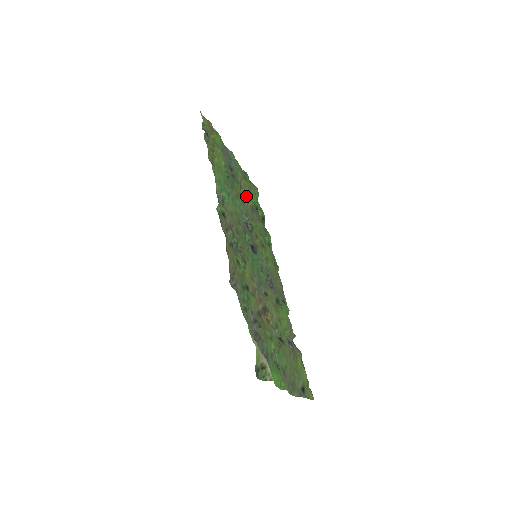
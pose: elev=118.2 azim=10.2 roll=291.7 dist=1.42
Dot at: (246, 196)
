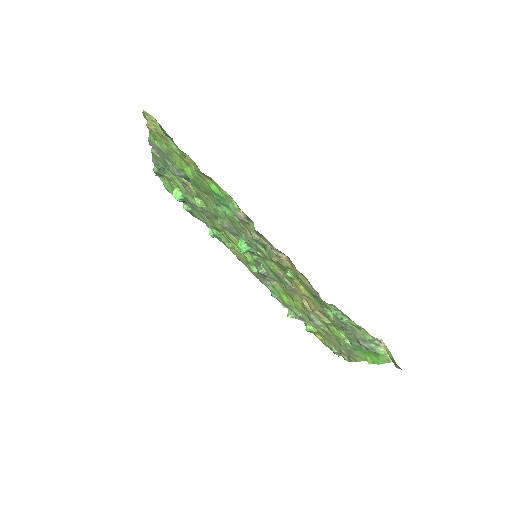
Dot at: (190, 194)
